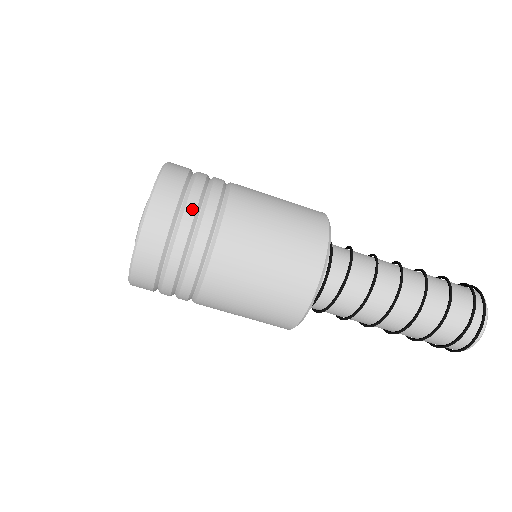
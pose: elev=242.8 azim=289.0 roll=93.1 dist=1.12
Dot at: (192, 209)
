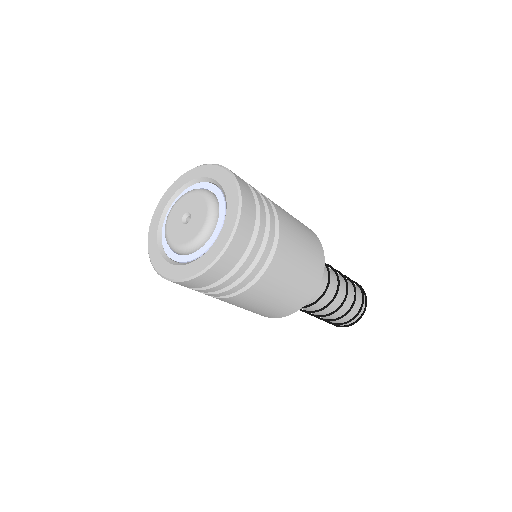
Dot at: (263, 228)
